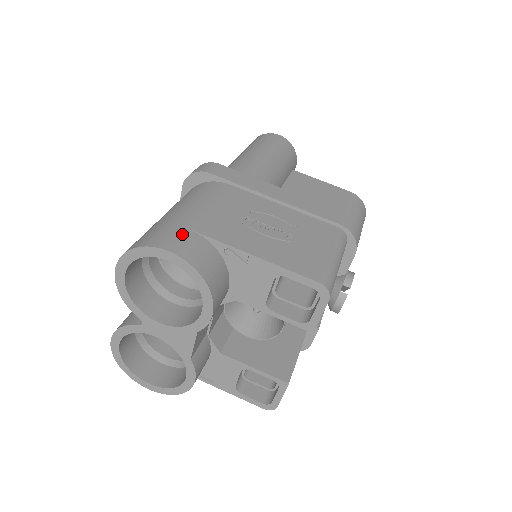
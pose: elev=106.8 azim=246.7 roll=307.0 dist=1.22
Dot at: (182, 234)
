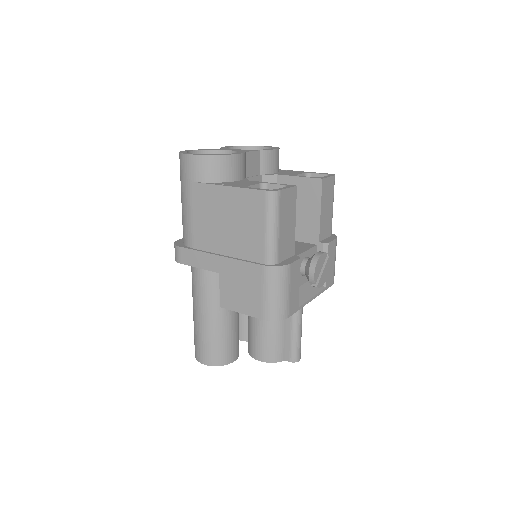
Dot at: occluded
